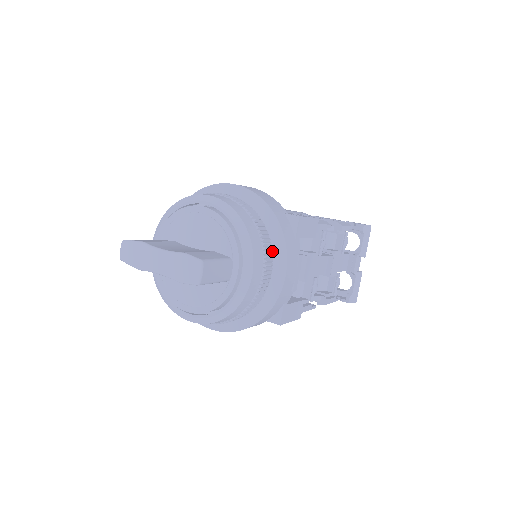
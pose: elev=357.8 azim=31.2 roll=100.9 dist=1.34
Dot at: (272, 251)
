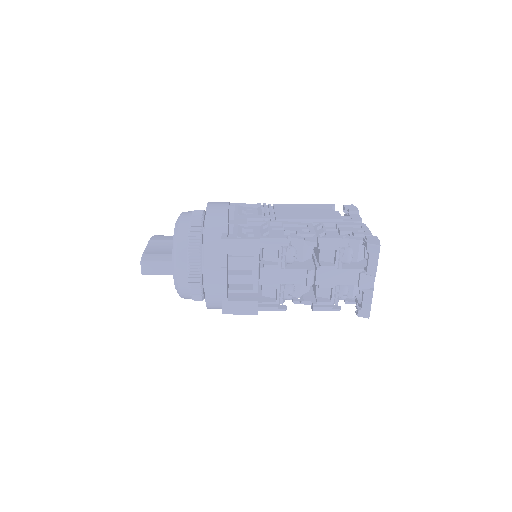
Dot at: (199, 261)
